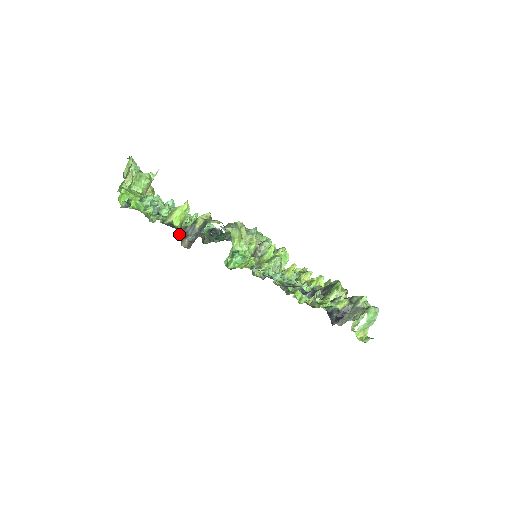
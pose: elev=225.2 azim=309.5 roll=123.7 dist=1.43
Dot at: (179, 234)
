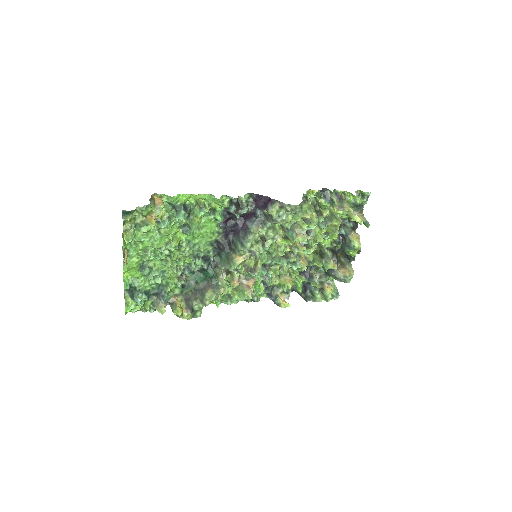
Dot at: occluded
